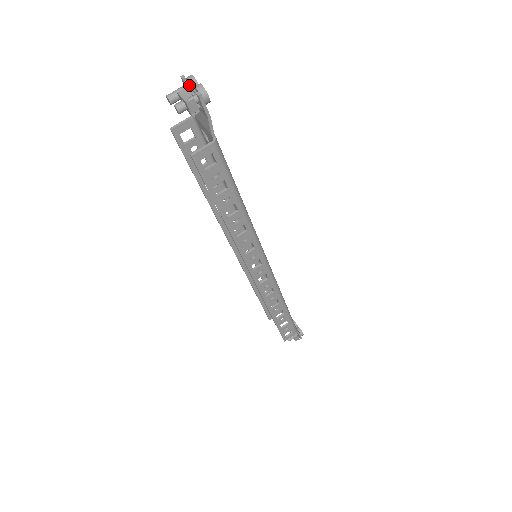
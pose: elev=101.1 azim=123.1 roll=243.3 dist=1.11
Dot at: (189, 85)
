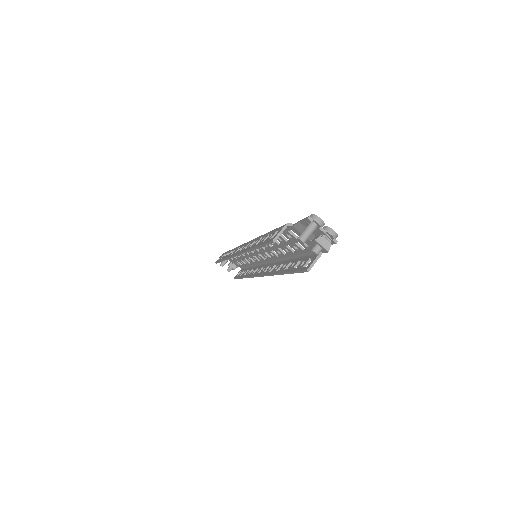
Dot at: (322, 231)
